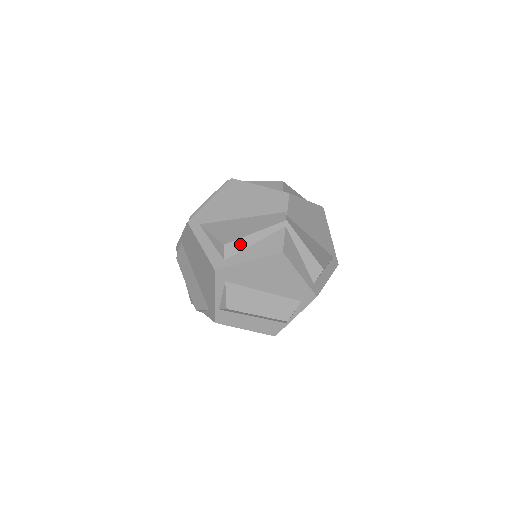
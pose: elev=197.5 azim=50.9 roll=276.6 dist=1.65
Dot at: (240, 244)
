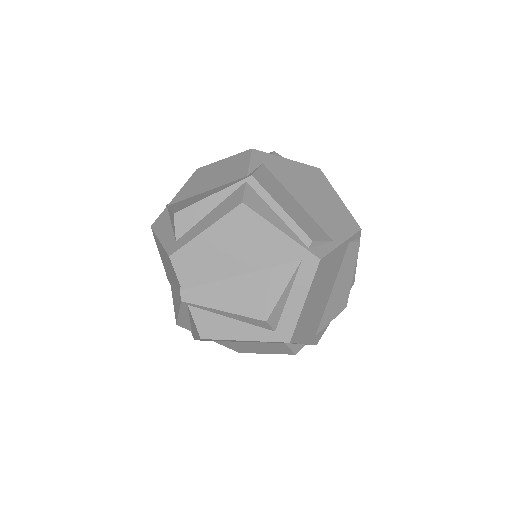
Dot at: (183, 322)
